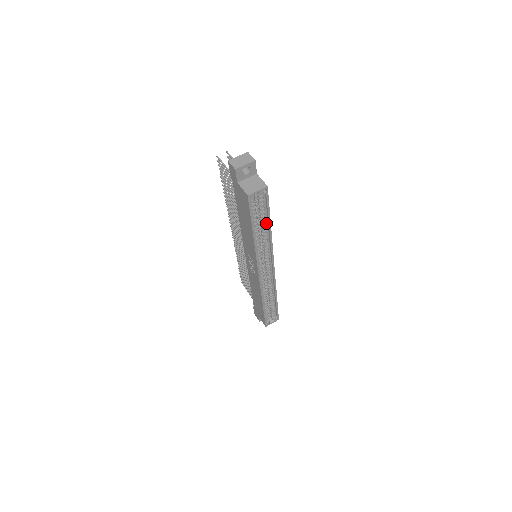
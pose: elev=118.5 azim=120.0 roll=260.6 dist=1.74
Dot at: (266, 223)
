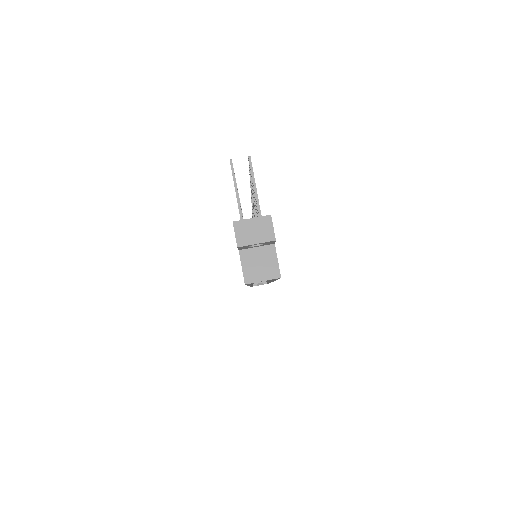
Dot at: occluded
